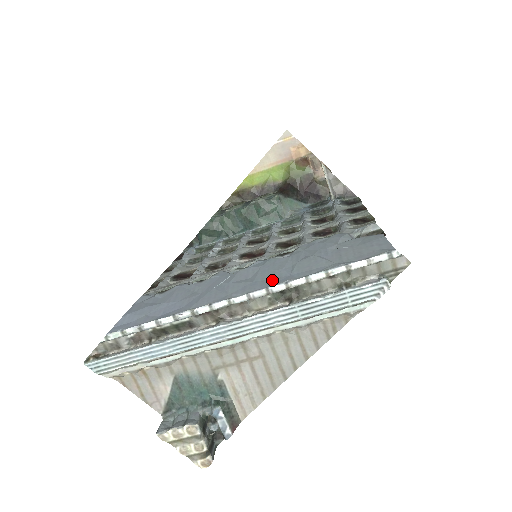
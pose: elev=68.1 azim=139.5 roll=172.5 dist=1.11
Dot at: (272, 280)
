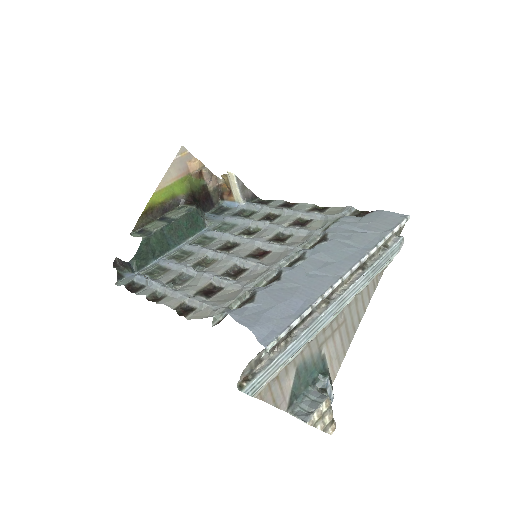
Dot at: (353, 256)
